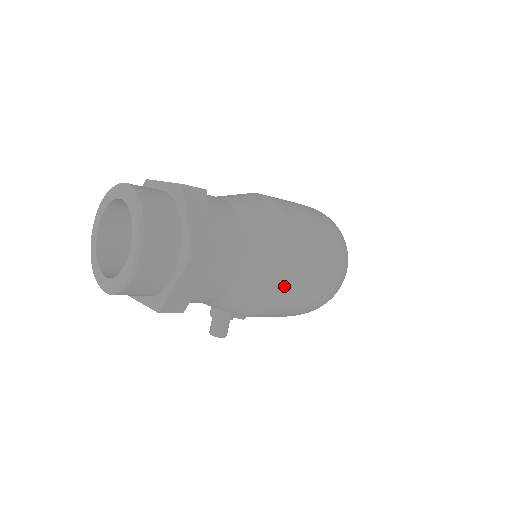
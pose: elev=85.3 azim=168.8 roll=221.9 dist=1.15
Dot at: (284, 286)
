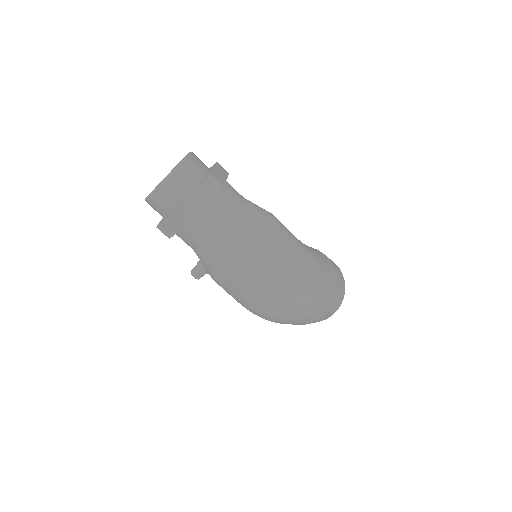
Dot at: (230, 275)
